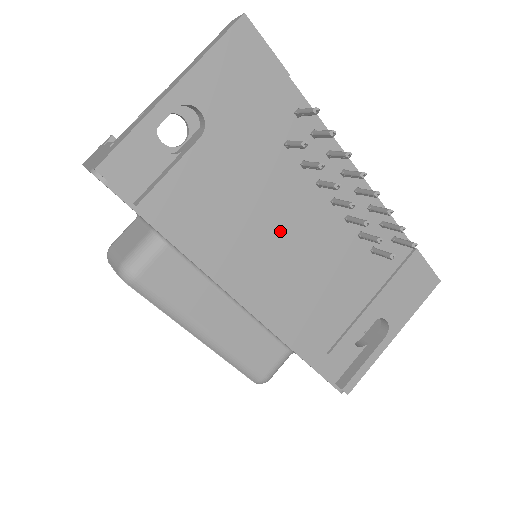
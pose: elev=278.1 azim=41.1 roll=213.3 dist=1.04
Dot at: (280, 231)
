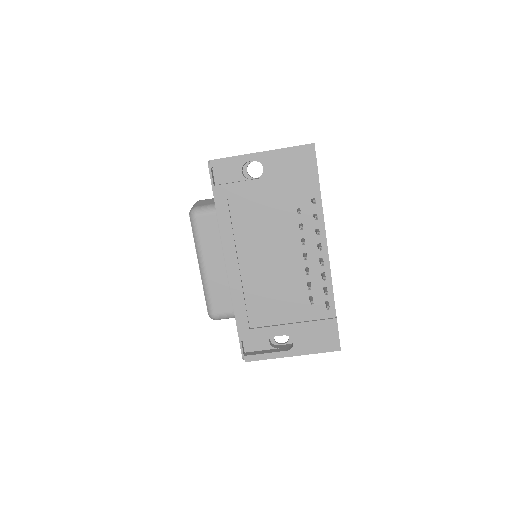
Dot at: (268, 246)
